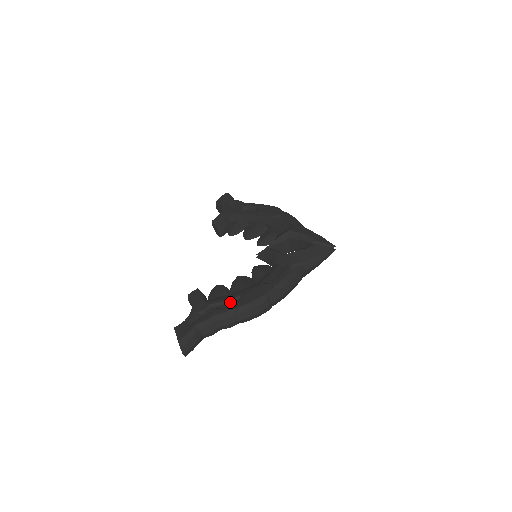
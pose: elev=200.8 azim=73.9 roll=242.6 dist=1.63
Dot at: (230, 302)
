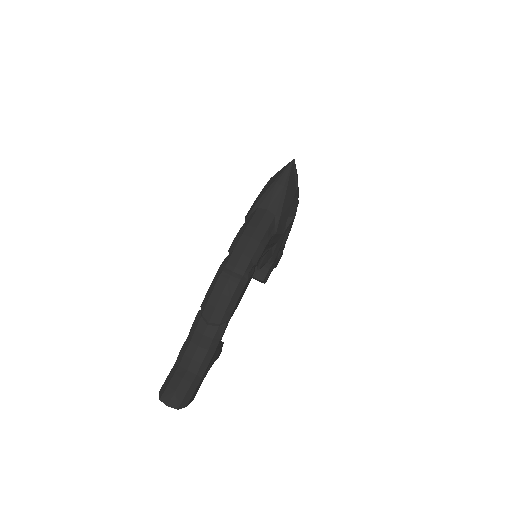
Dot at: occluded
